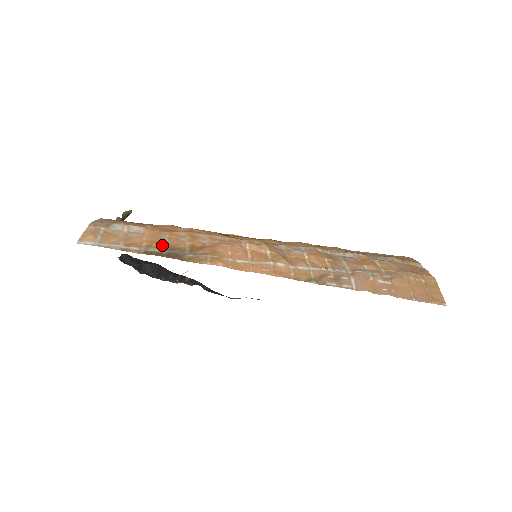
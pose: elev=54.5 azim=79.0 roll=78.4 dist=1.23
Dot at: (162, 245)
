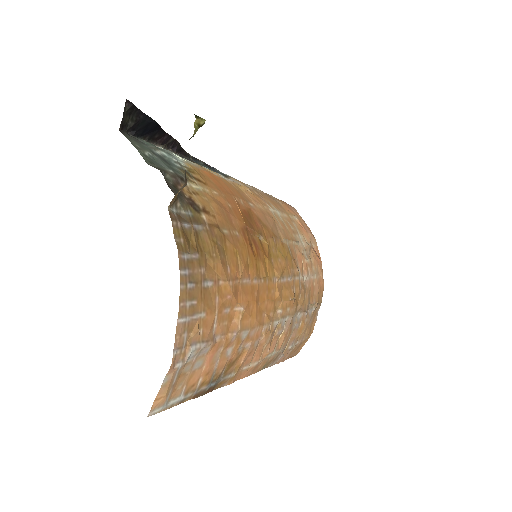
Dot at: (211, 376)
